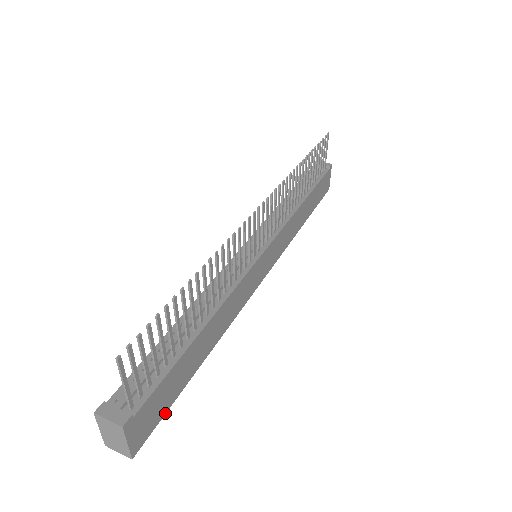
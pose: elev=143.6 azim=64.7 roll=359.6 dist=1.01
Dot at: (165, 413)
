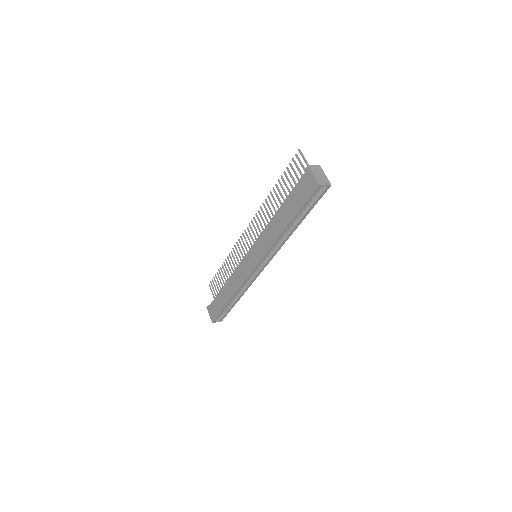
Dot at: (317, 202)
